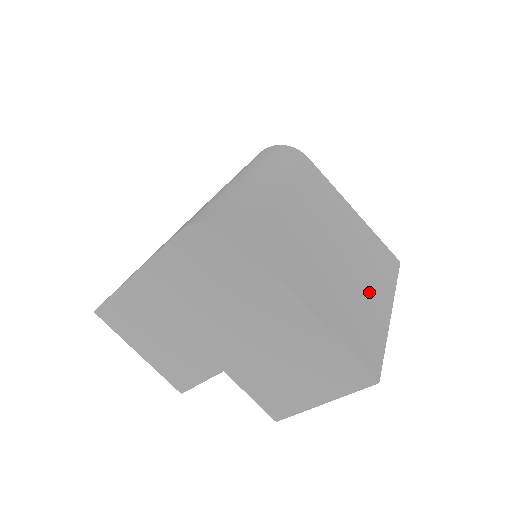
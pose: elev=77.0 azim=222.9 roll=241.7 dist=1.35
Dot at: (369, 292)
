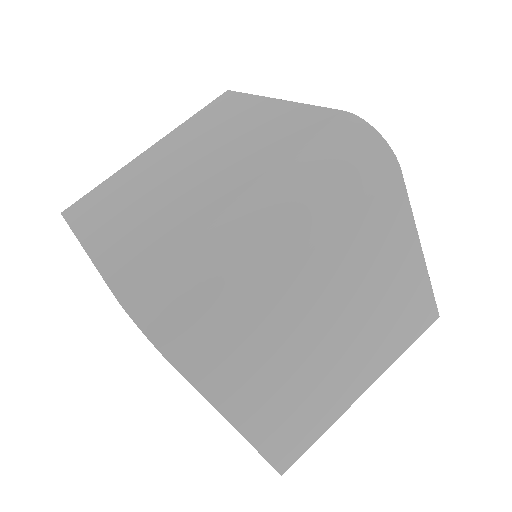
Dot at: (349, 376)
